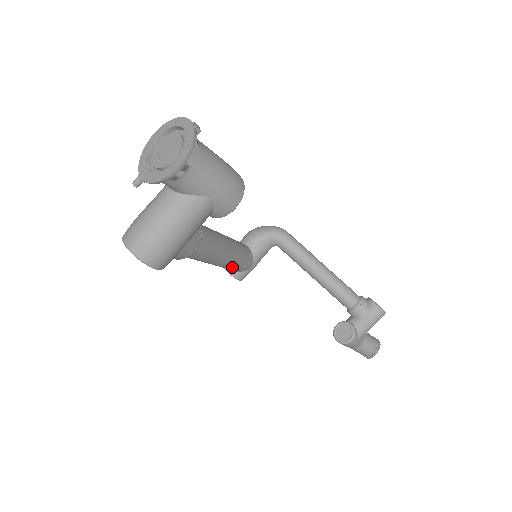
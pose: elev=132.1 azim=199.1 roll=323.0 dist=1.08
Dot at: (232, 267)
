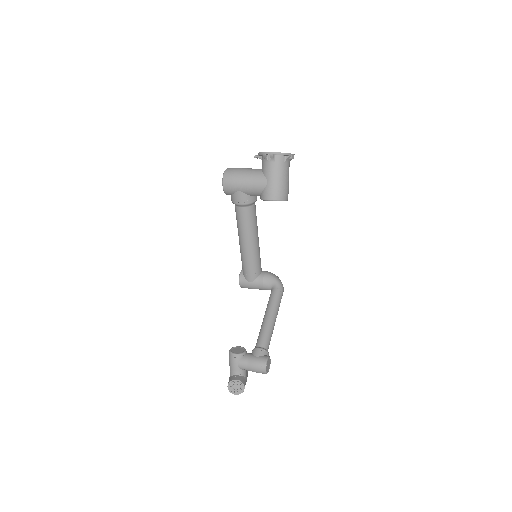
Dot at: (244, 261)
